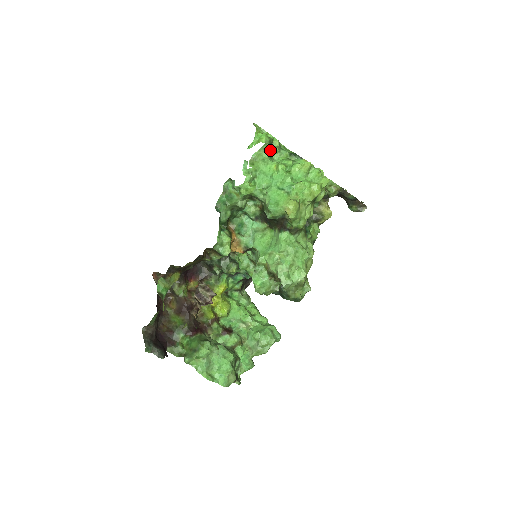
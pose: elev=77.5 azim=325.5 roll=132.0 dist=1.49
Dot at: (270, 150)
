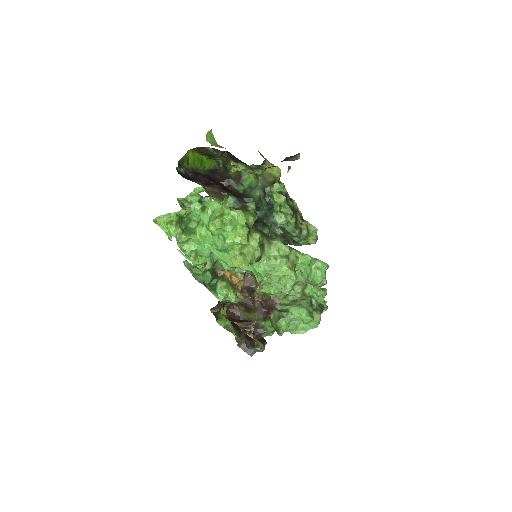
Dot at: (184, 218)
